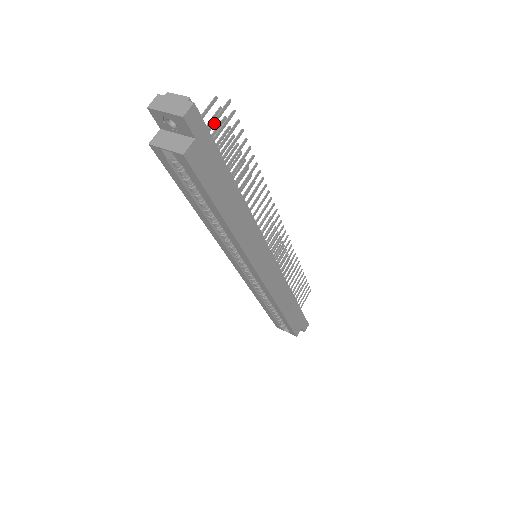
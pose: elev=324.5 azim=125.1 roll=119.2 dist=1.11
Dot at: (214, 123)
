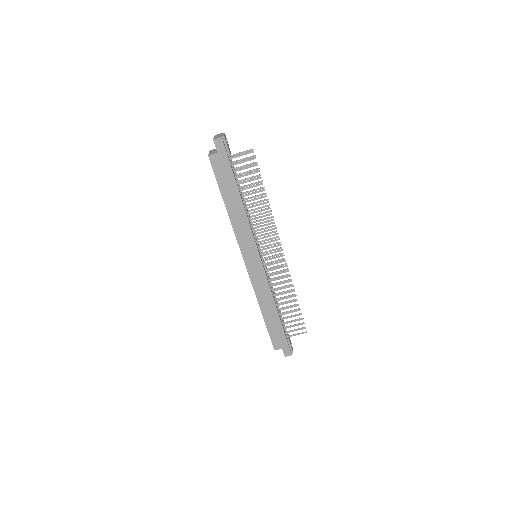
Dot at: (239, 156)
